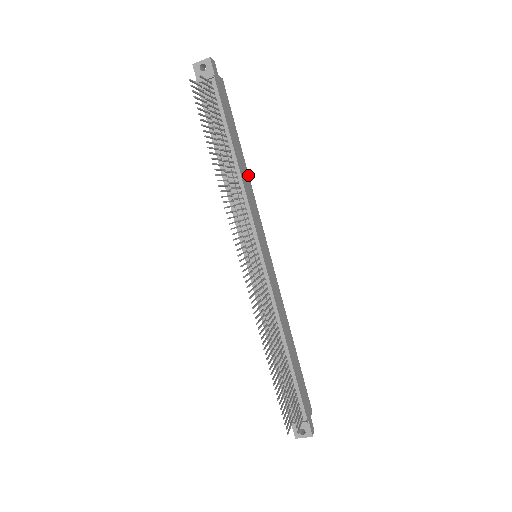
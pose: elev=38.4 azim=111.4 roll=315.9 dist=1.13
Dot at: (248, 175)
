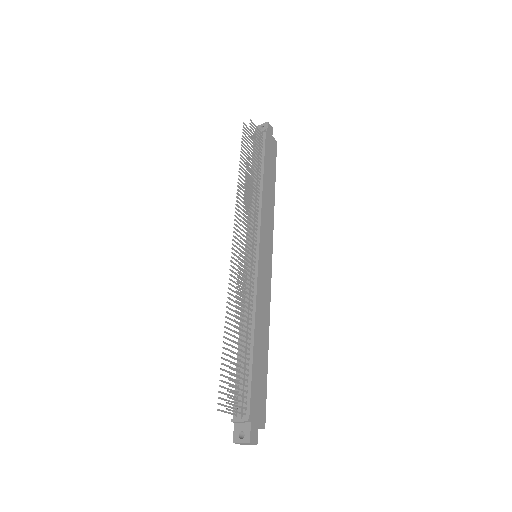
Dot at: (274, 202)
